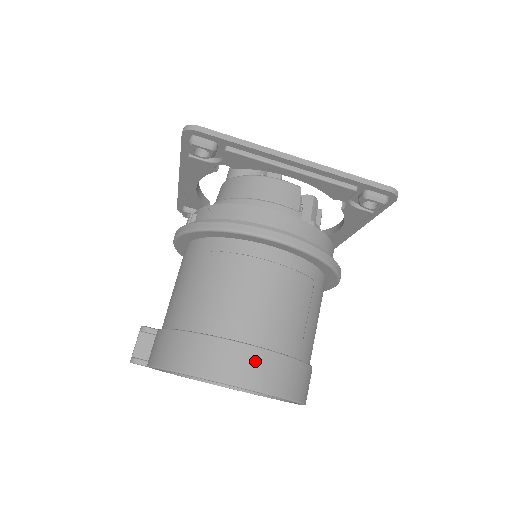
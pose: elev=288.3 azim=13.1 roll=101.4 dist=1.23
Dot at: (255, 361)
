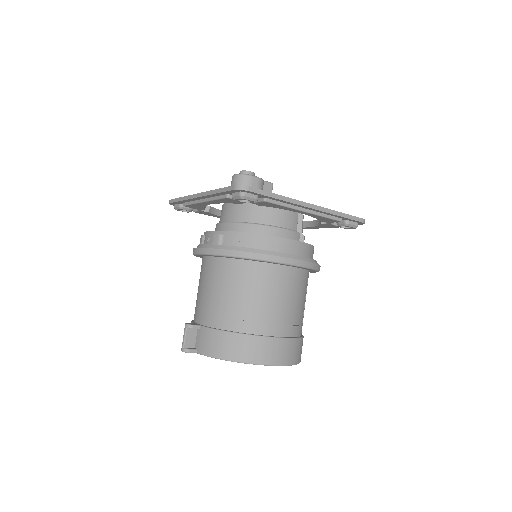
Dot at: (285, 347)
